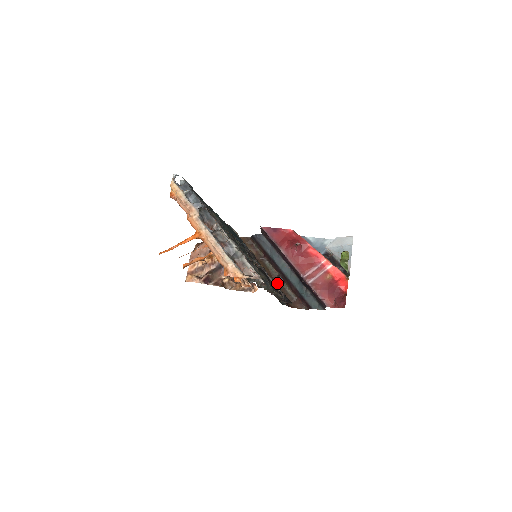
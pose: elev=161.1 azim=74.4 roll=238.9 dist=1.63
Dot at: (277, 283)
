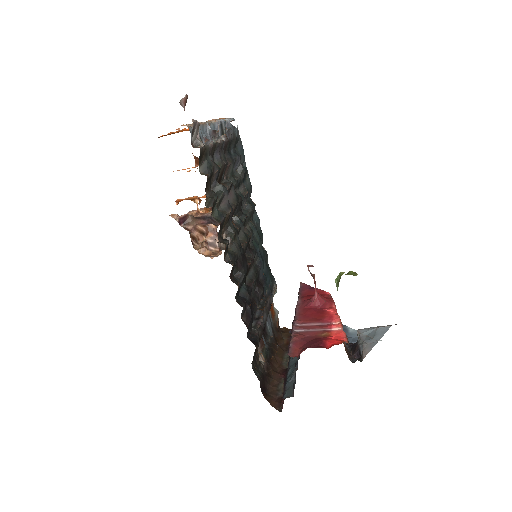
Dot at: (277, 372)
